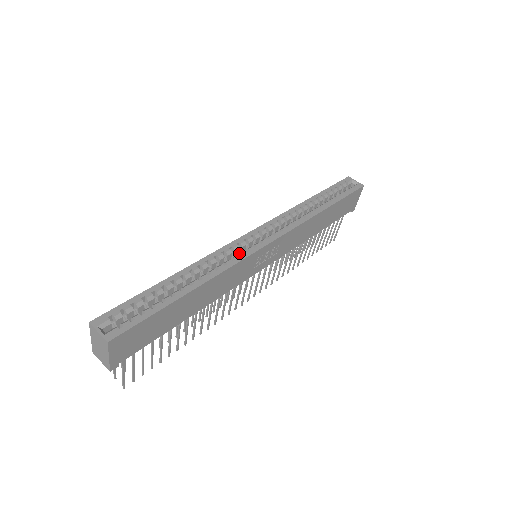
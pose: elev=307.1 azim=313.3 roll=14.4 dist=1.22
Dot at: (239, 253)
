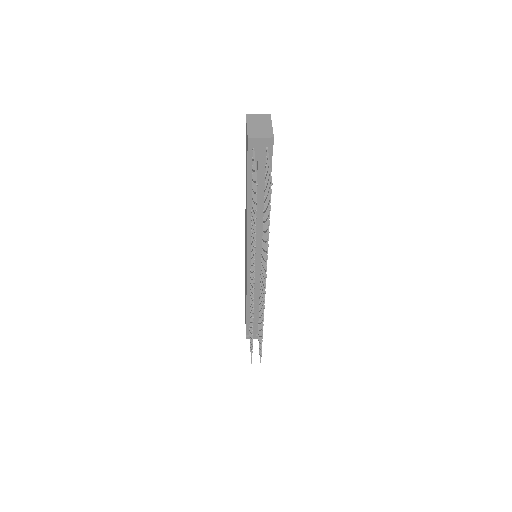
Dot at: occluded
